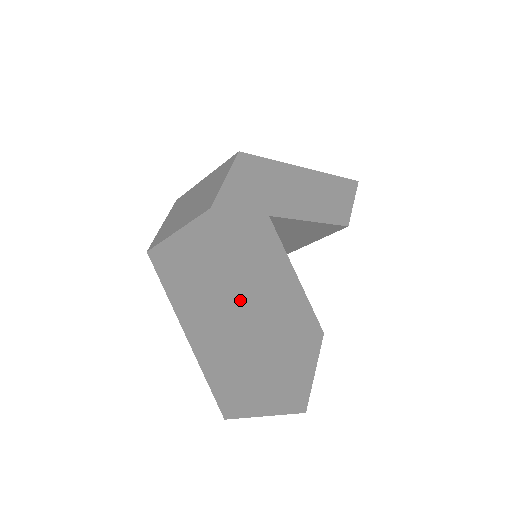
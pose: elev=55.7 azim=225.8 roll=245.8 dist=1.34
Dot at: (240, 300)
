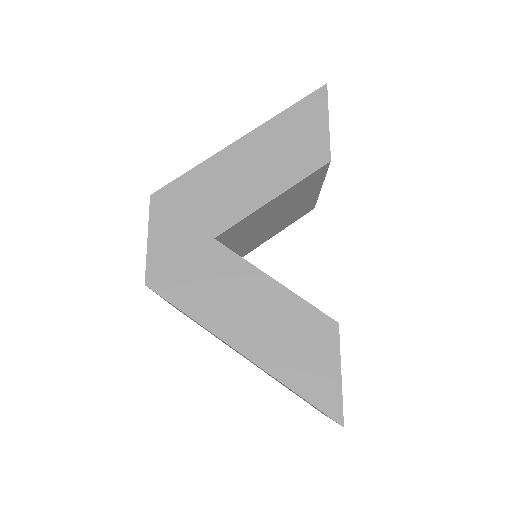
Dot at: occluded
